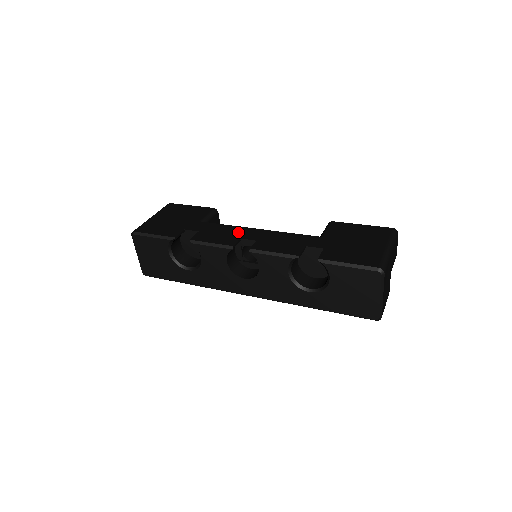
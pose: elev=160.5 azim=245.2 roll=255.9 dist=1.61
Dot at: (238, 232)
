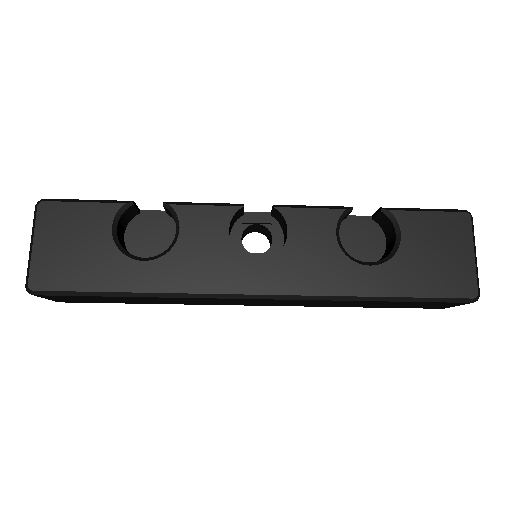
Dot at: occluded
